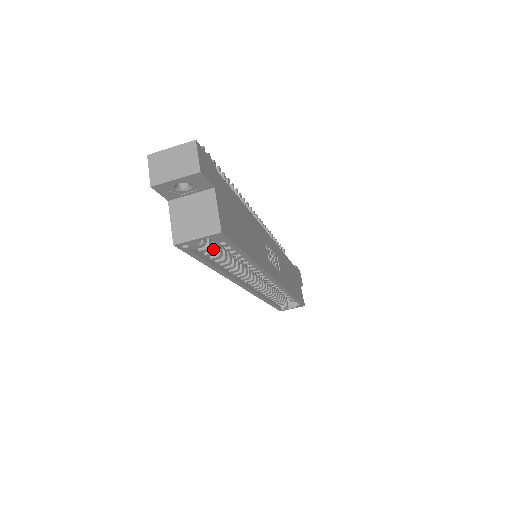
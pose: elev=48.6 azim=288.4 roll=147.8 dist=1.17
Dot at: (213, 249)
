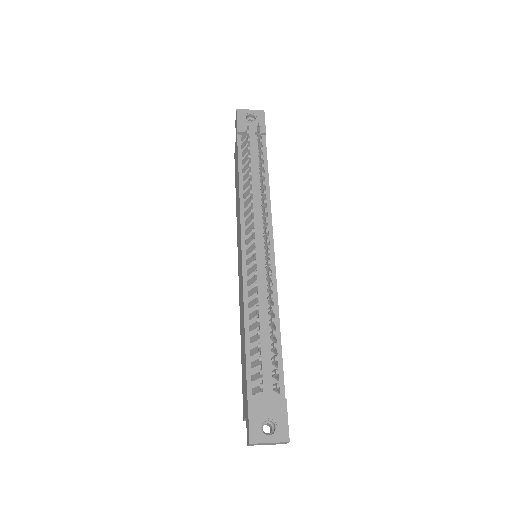
Dot at: occluded
